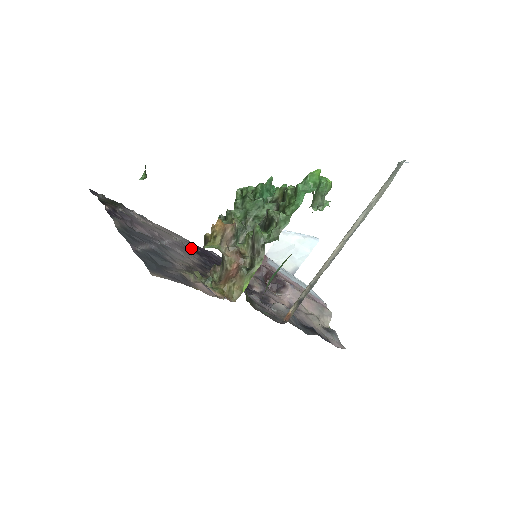
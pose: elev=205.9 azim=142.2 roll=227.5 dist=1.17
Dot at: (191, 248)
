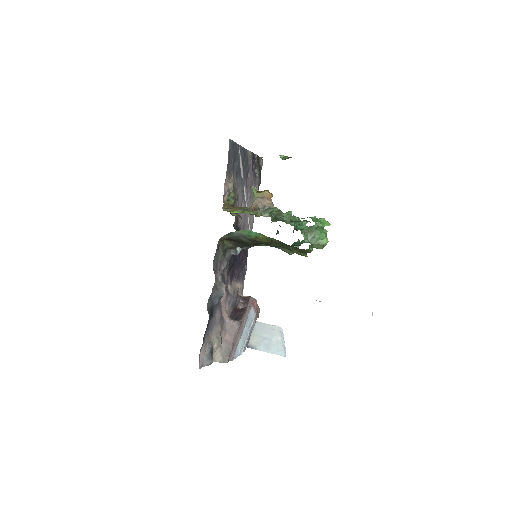
Dot at: occluded
